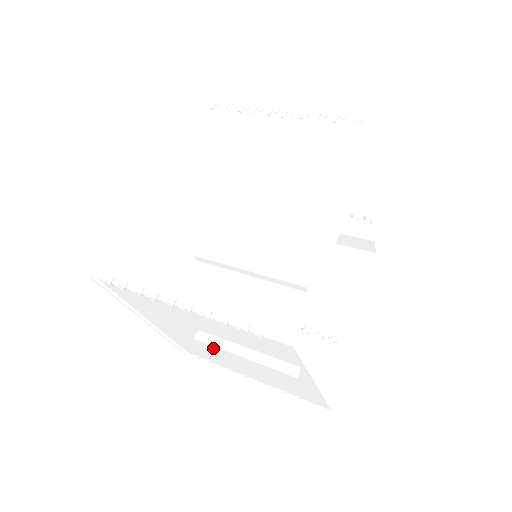
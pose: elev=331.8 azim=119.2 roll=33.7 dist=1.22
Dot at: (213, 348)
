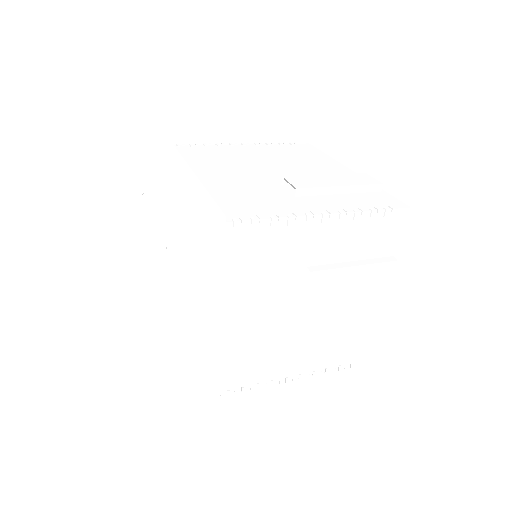
Dot at: (324, 279)
